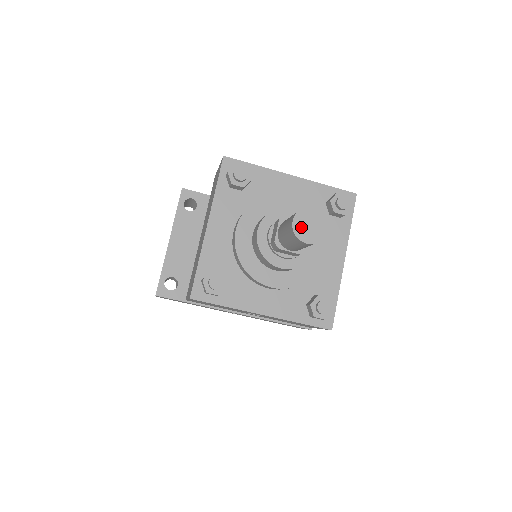
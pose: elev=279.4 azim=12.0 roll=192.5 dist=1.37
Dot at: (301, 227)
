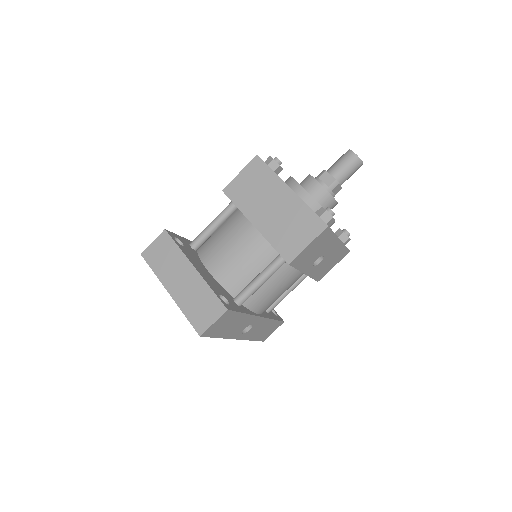
Dot at: (357, 156)
